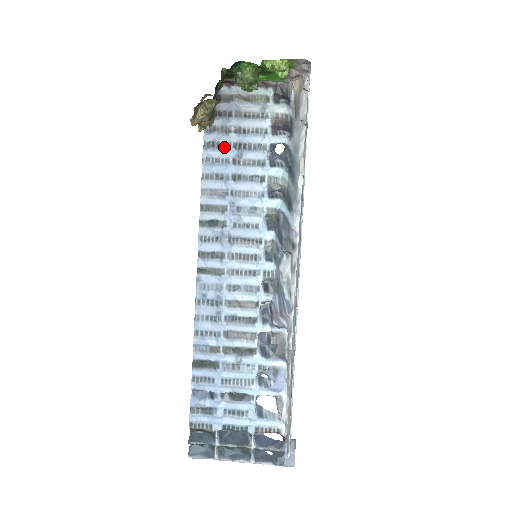
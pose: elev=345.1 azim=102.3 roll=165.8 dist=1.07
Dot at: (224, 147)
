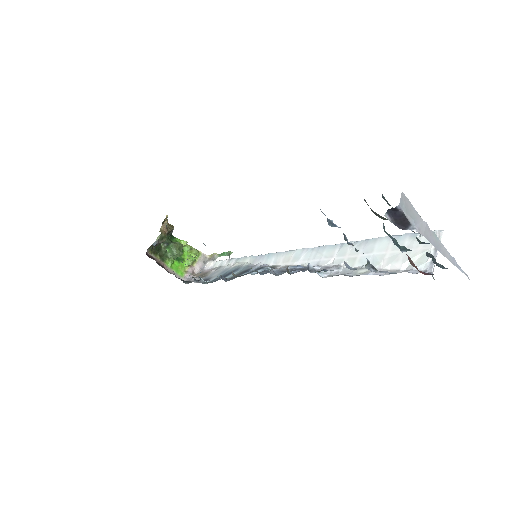
Dot at: occluded
